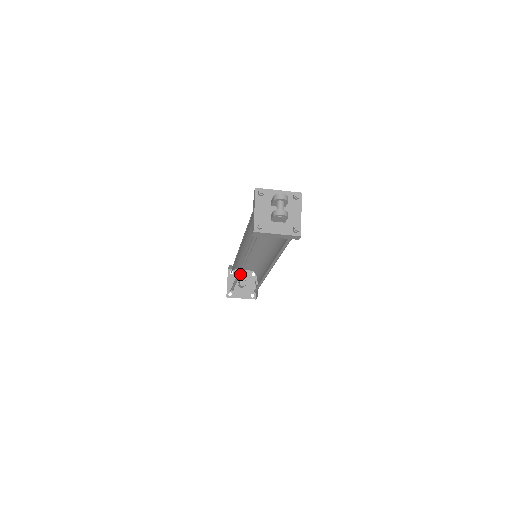
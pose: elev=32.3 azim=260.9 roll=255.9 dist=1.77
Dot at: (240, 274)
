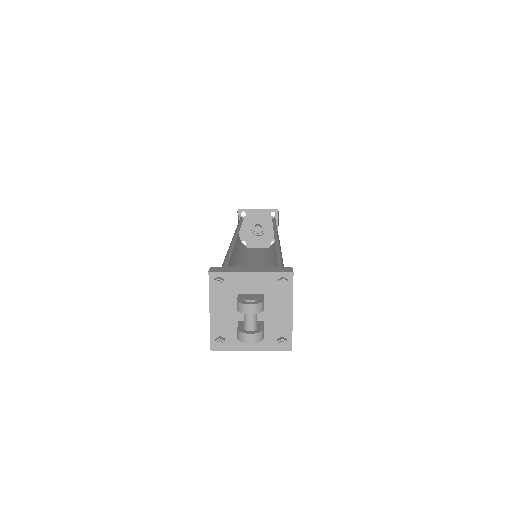
Dot at: (255, 215)
